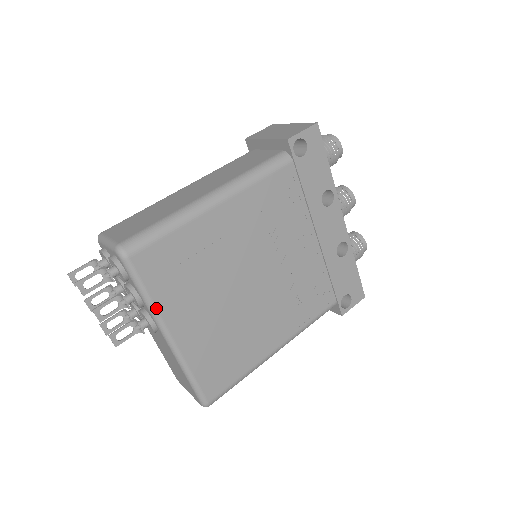
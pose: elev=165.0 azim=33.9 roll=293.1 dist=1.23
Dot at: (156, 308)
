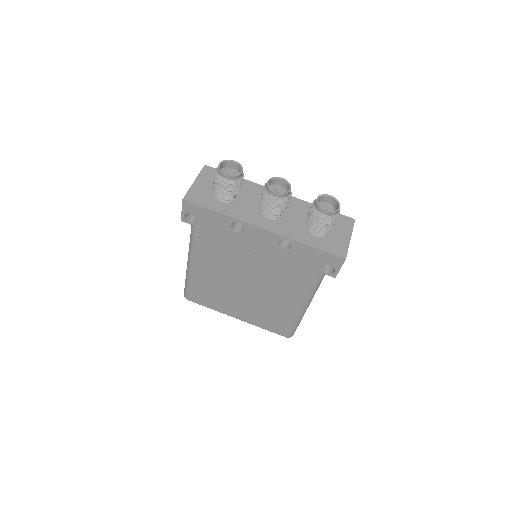
Dot at: occluded
